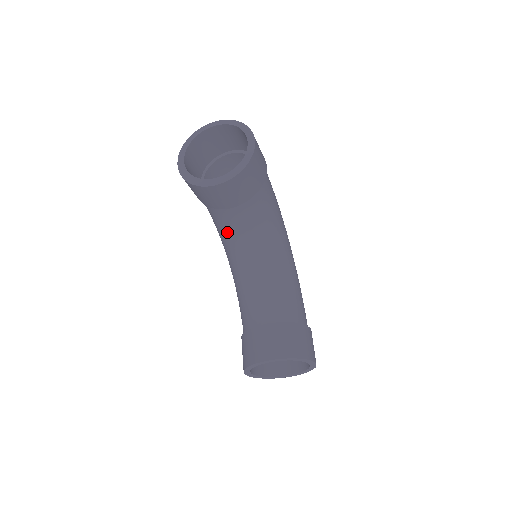
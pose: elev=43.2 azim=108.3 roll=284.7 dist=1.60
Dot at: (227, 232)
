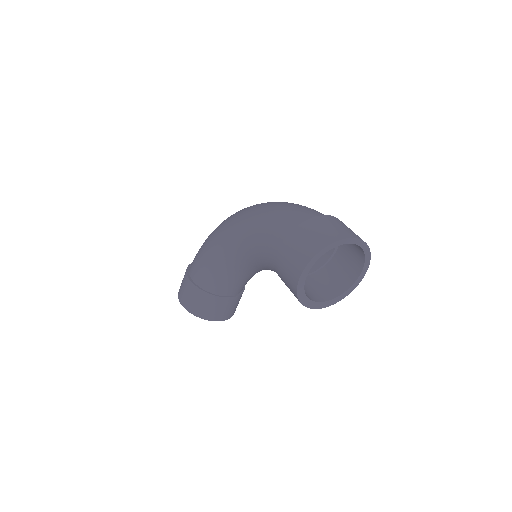
Dot at: (263, 266)
